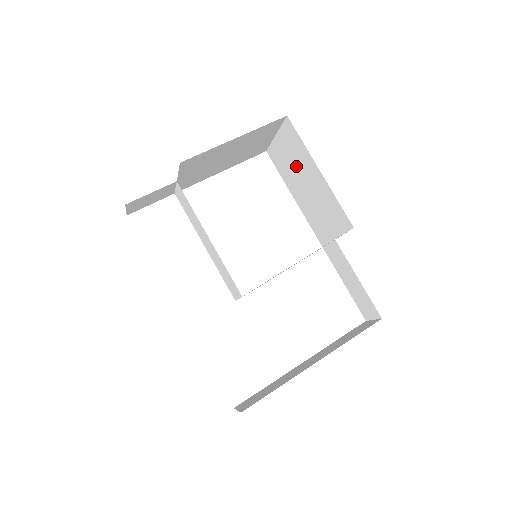
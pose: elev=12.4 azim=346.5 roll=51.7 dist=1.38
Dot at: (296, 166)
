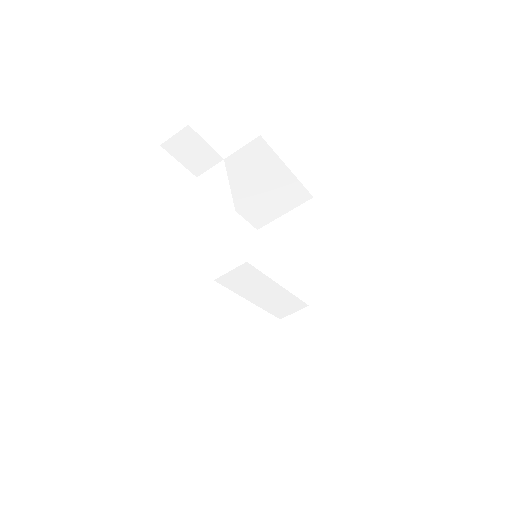
Dot at: (295, 238)
